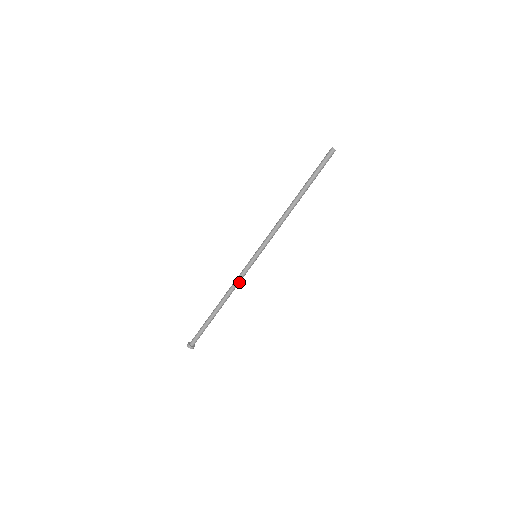
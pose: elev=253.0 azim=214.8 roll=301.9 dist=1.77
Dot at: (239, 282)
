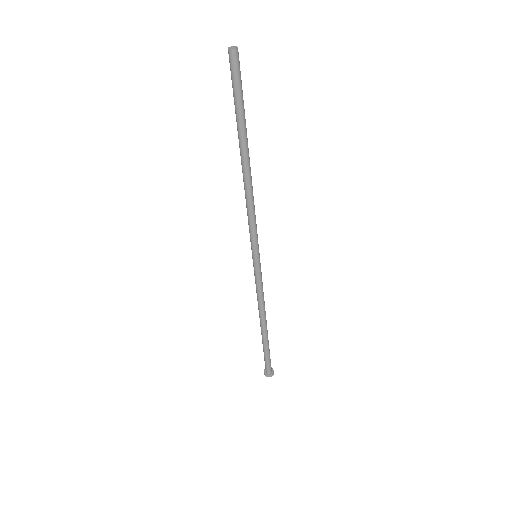
Dot at: (263, 292)
